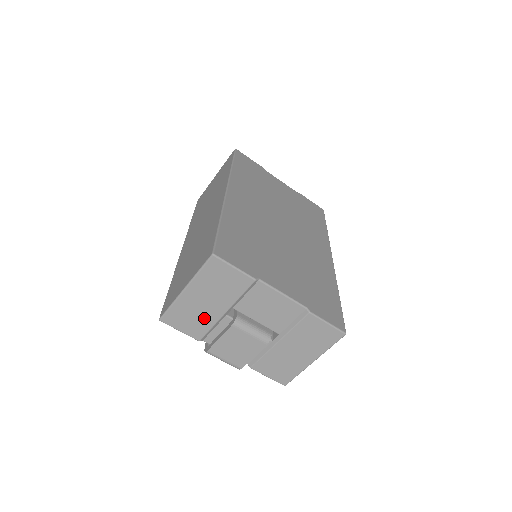
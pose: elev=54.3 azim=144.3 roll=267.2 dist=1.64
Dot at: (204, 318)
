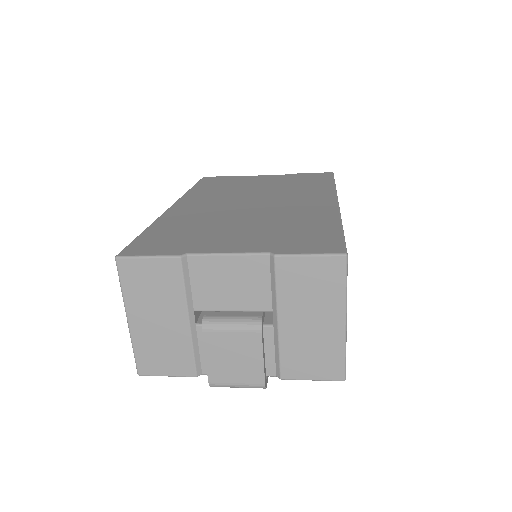
Dot at: (175, 343)
